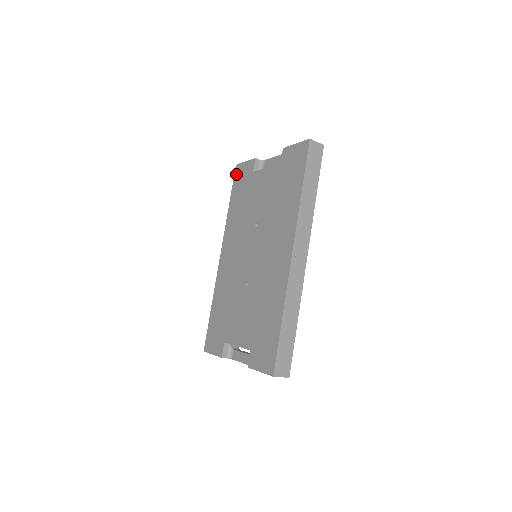
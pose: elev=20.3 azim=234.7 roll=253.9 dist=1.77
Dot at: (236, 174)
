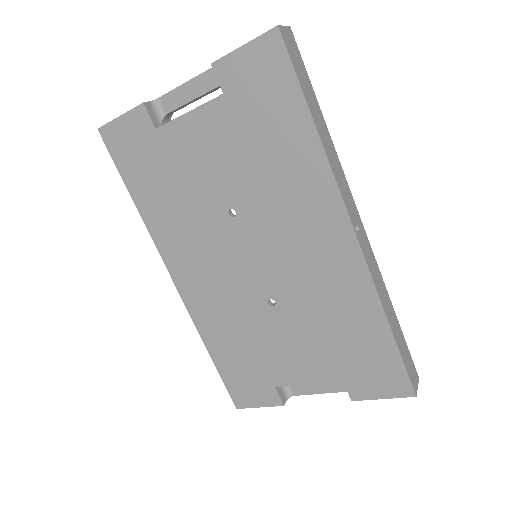
Dot at: (111, 145)
